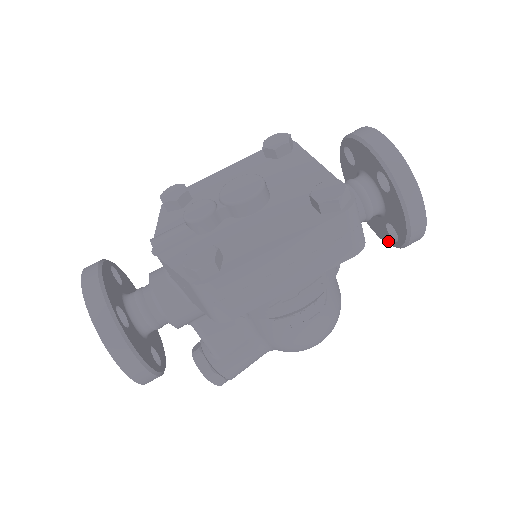
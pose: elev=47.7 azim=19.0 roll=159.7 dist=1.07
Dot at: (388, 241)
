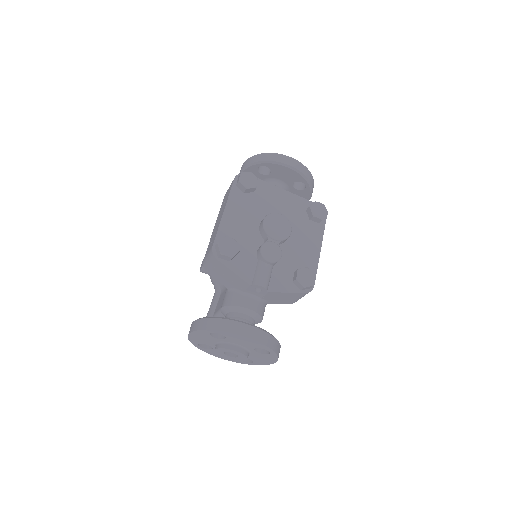
Dot at: occluded
